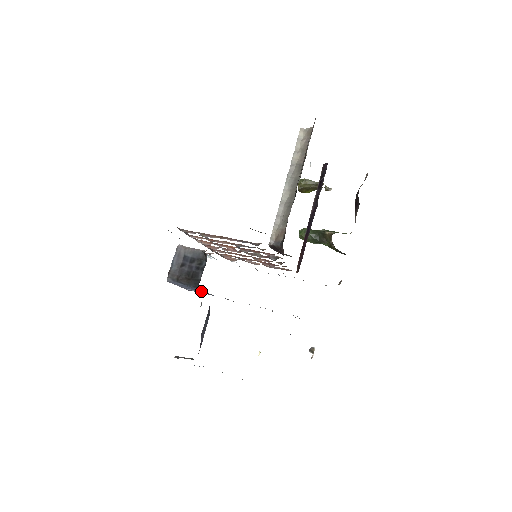
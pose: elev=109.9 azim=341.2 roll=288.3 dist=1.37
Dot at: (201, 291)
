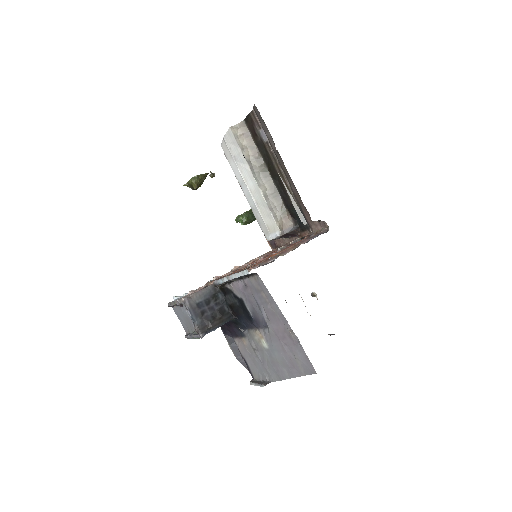
Dot at: occluded
